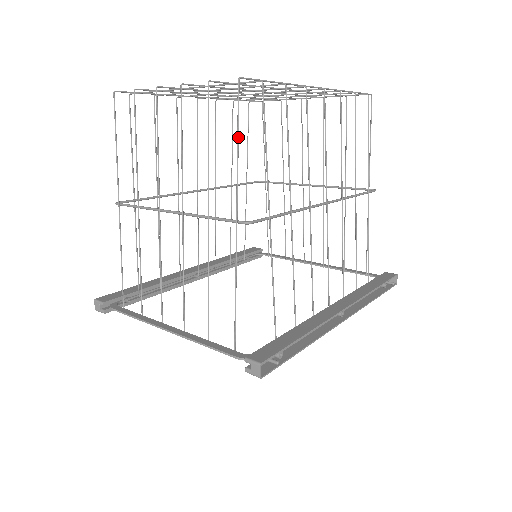
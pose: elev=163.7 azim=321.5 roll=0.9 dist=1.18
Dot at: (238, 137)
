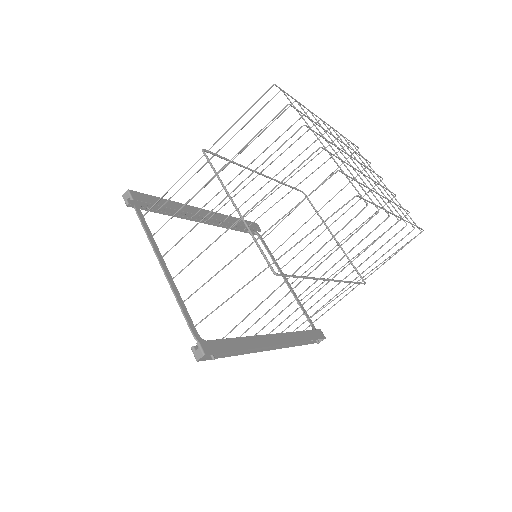
Dot at: (320, 225)
